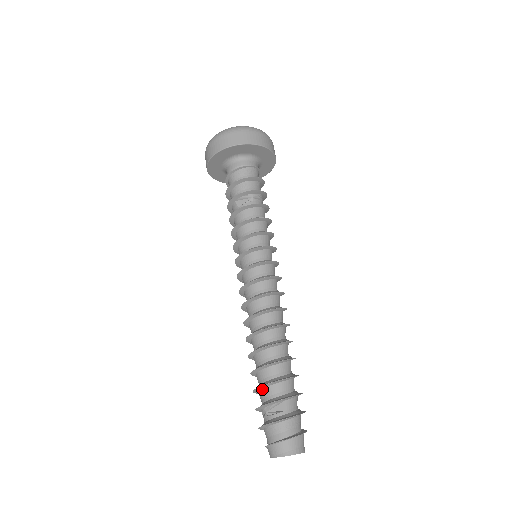
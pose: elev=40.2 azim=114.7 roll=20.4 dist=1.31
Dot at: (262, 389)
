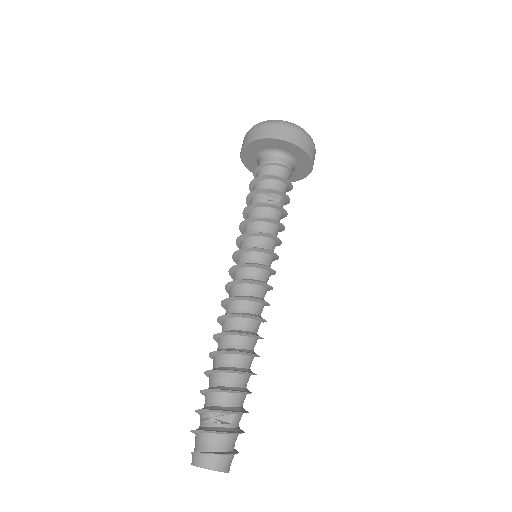
Dot at: (216, 392)
